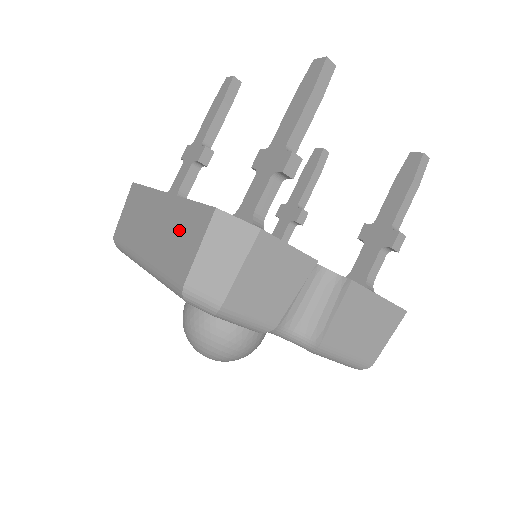
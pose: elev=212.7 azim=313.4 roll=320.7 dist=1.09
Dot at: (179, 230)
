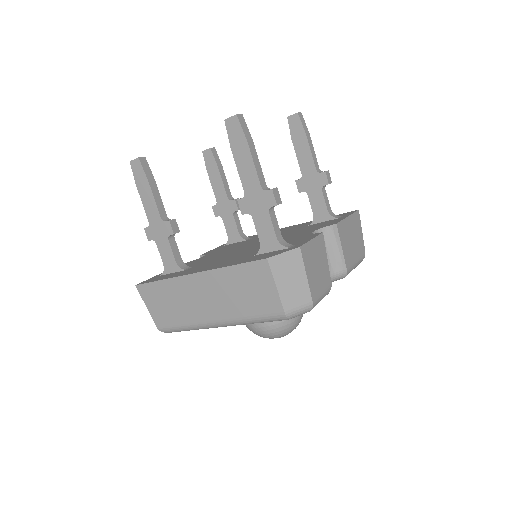
Dot at: (241, 288)
